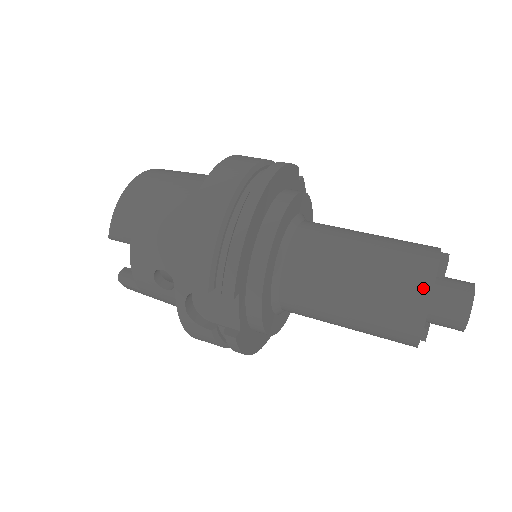
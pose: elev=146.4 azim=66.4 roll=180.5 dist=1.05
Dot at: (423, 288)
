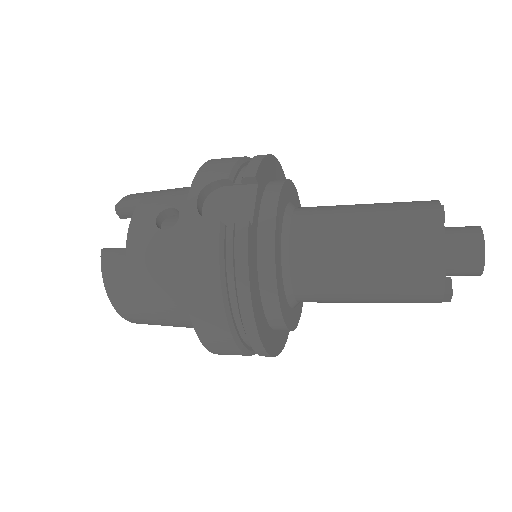
Dot at: (430, 201)
